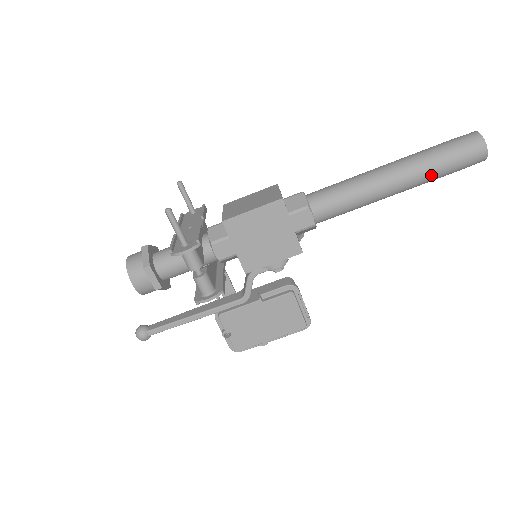
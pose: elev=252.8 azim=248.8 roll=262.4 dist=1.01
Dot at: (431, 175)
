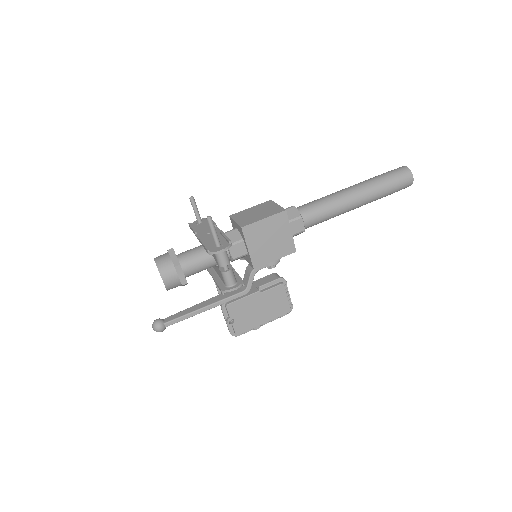
Dot at: (380, 195)
